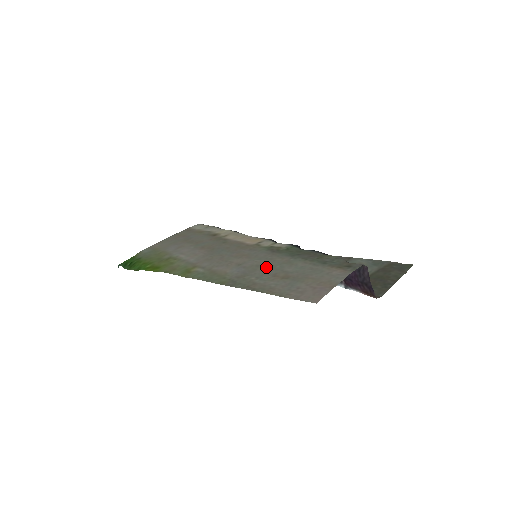
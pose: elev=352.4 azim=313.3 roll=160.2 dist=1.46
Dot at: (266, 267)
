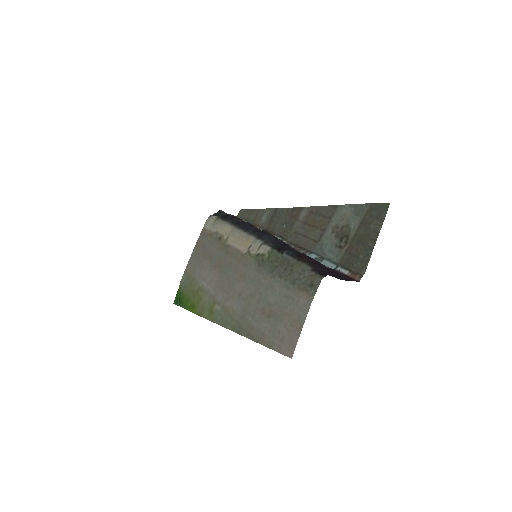
Dot at: (256, 298)
